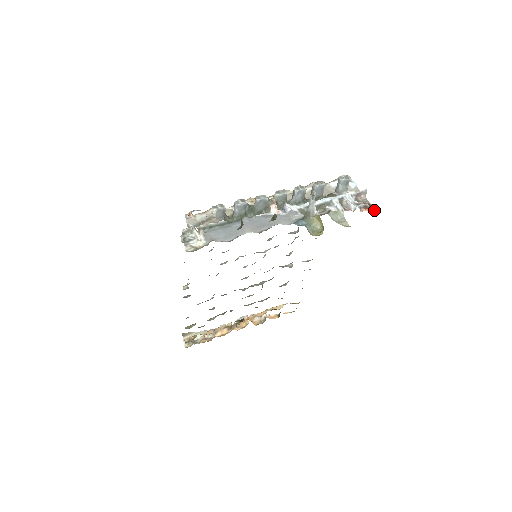
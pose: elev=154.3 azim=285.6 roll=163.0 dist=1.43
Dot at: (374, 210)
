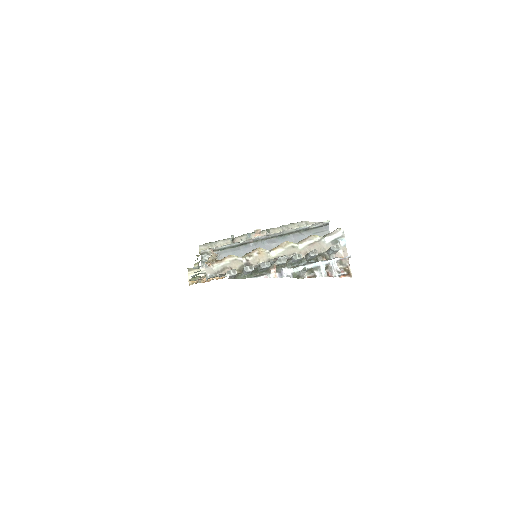
Dot at: (350, 277)
